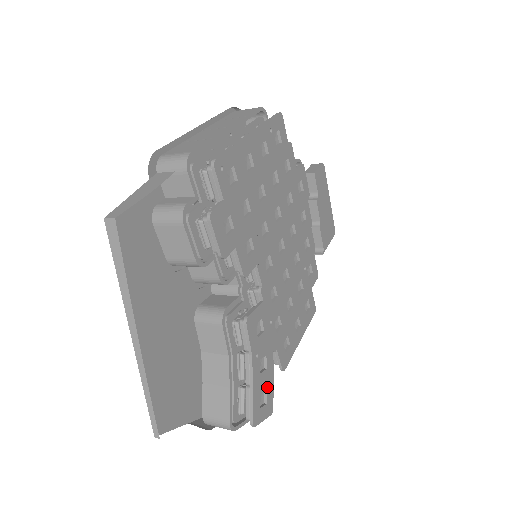
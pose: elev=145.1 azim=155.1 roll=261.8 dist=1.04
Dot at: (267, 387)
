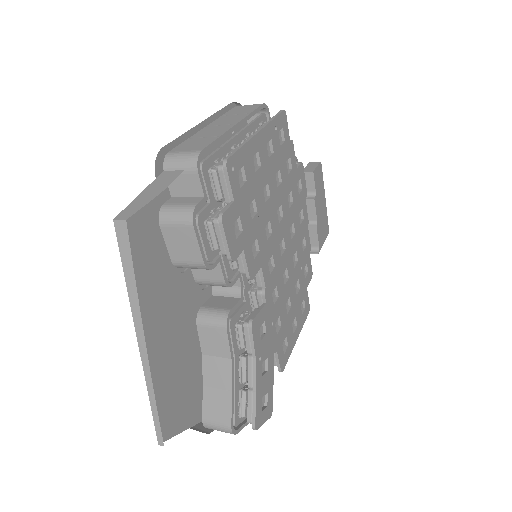
Dot at: (268, 389)
